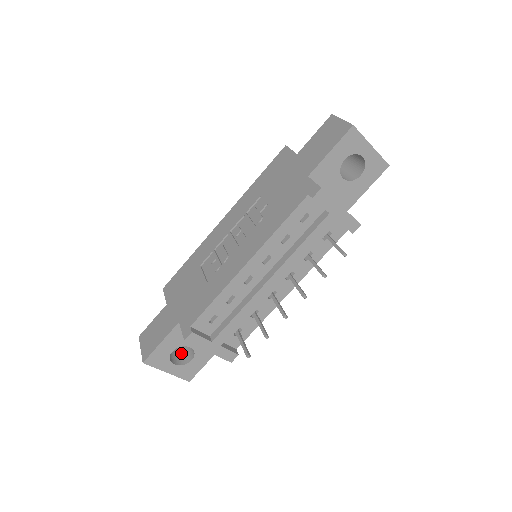
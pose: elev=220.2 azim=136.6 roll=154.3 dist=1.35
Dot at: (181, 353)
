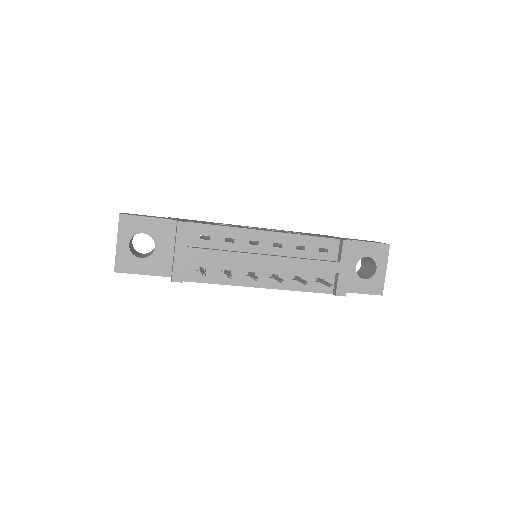
Dot at: (134, 252)
